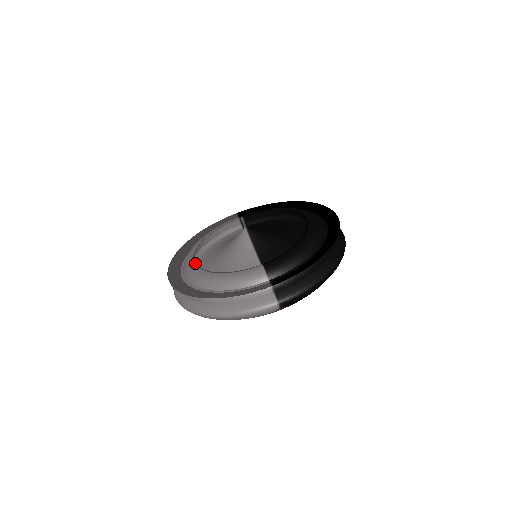
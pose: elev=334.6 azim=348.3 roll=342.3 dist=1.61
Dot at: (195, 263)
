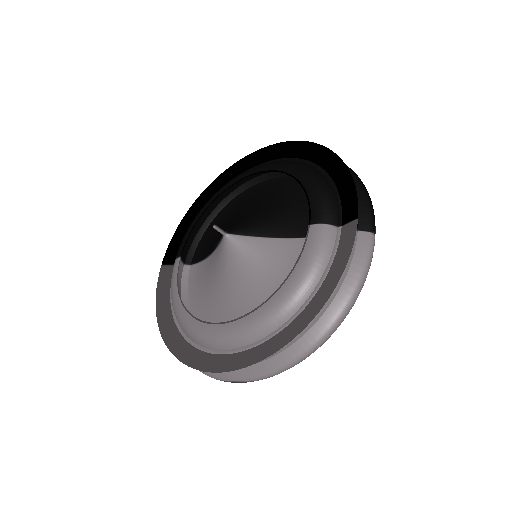
Dot at: (230, 321)
